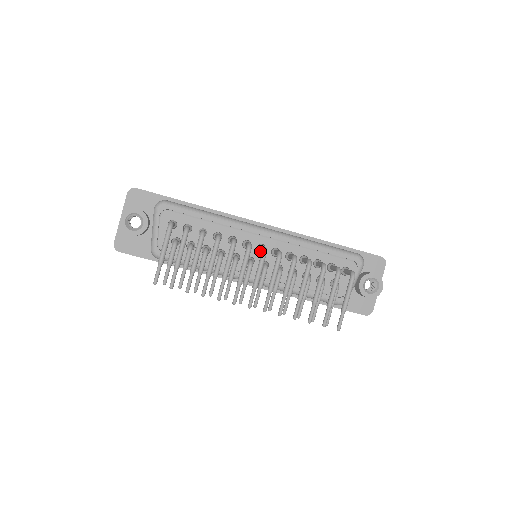
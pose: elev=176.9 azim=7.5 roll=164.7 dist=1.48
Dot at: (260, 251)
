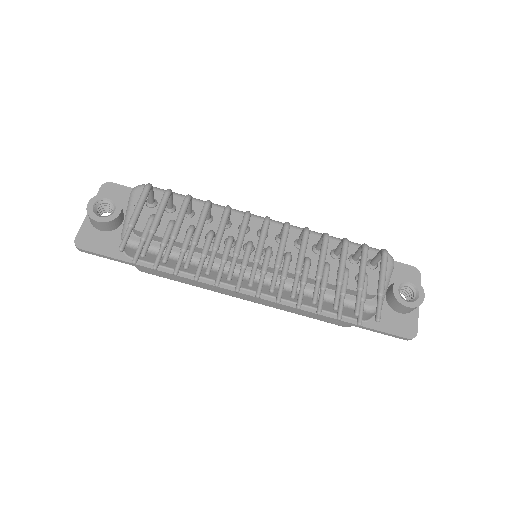
Dot at: occluded
